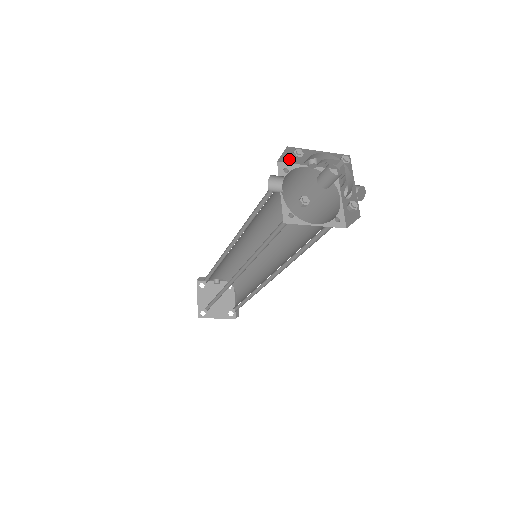
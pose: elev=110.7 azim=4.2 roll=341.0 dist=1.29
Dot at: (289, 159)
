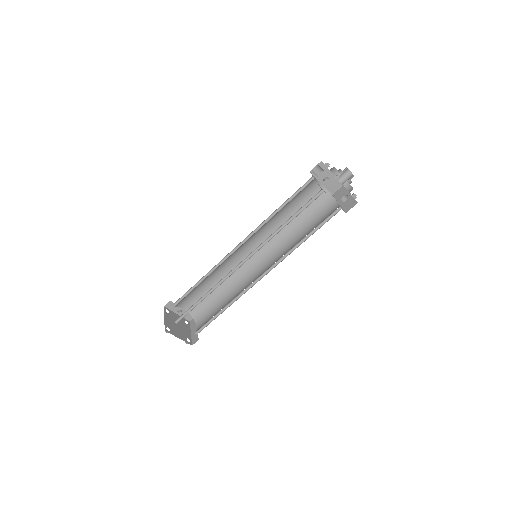
Dot at: occluded
